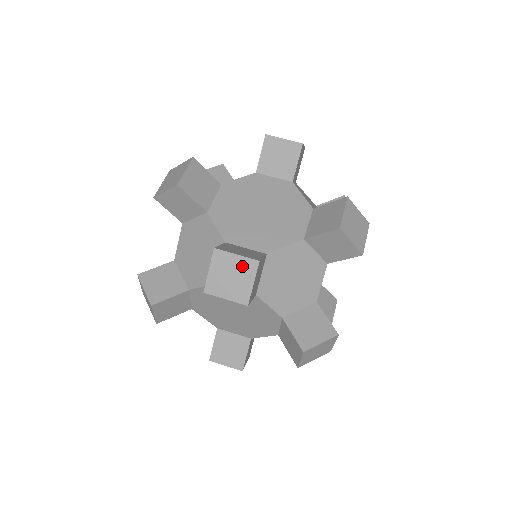
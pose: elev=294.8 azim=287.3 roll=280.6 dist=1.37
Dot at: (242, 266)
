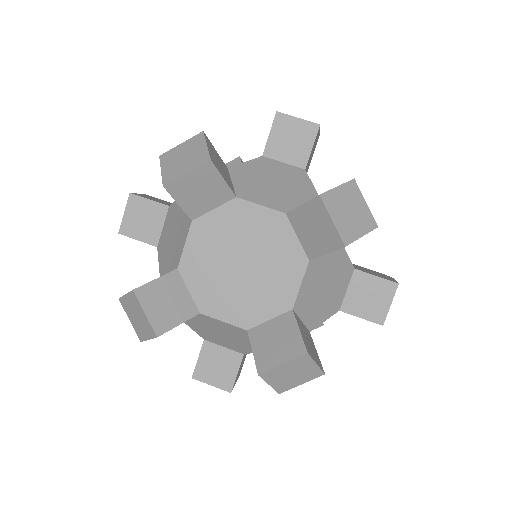
Dot at: (295, 365)
